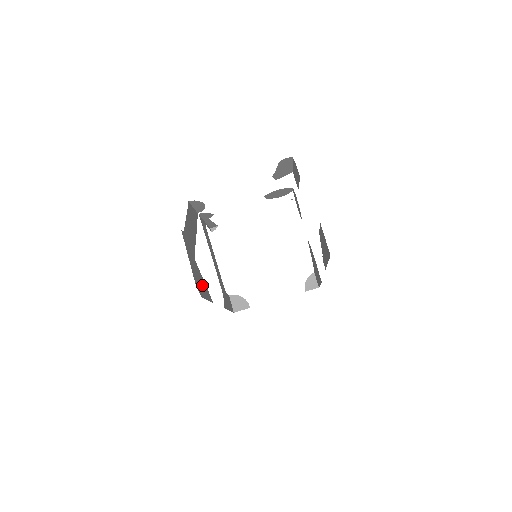
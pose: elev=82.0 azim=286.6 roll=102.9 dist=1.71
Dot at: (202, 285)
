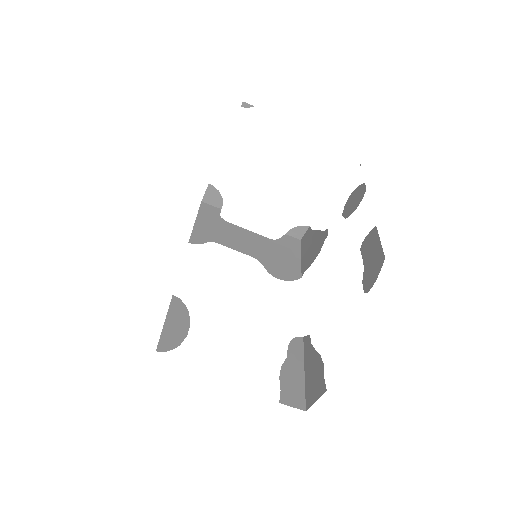
Dot at: occluded
